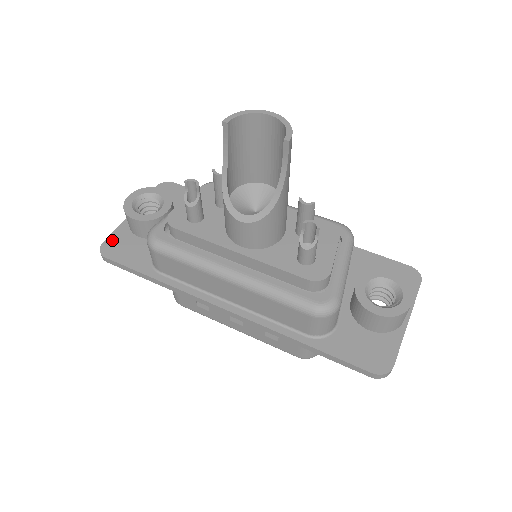
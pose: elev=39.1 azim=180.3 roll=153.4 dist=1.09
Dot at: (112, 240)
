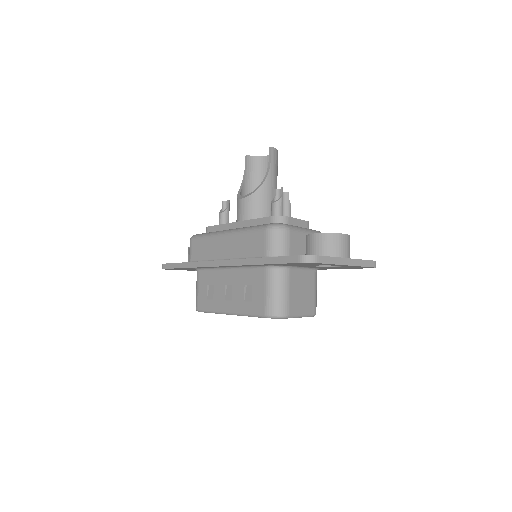
Dot at: occluded
